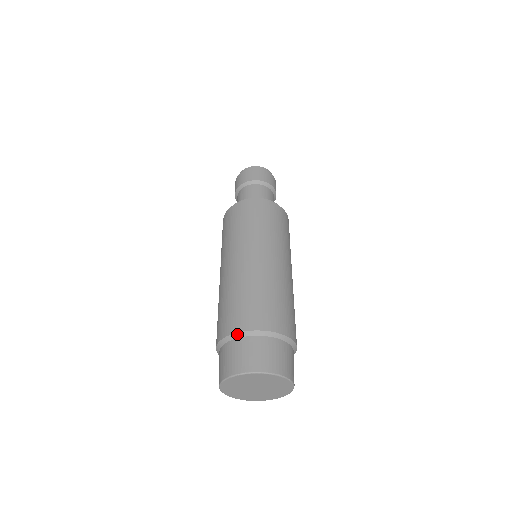
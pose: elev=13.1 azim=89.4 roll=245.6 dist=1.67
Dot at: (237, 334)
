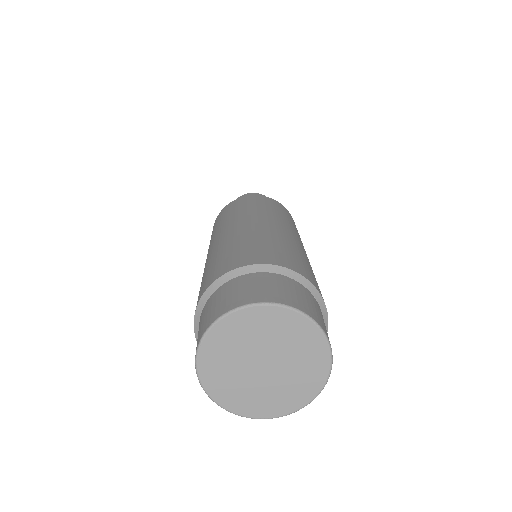
Dot at: (243, 268)
